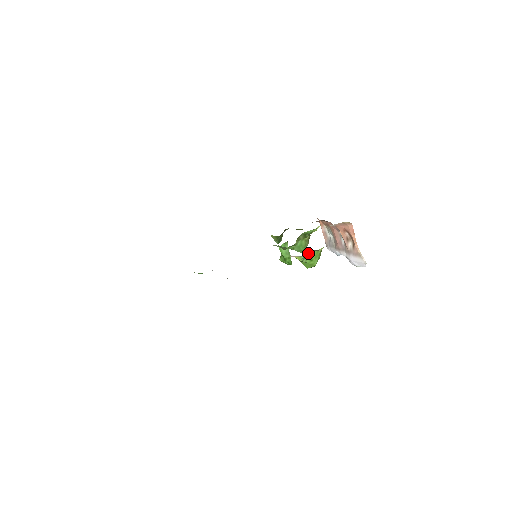
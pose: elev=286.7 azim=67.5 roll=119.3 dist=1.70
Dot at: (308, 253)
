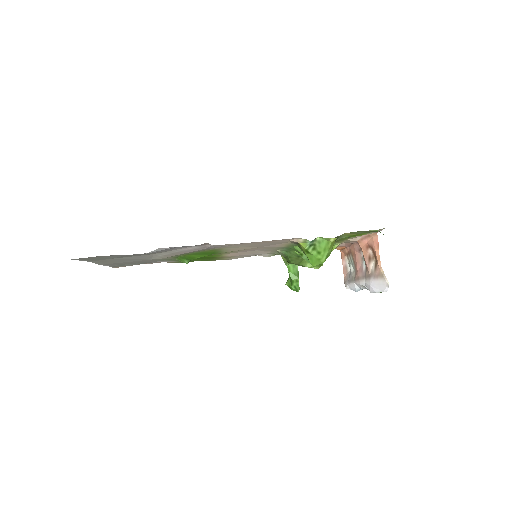
Dot at: (316, 240)
